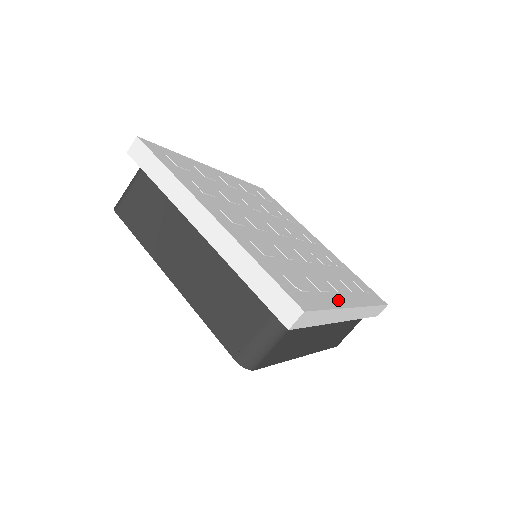
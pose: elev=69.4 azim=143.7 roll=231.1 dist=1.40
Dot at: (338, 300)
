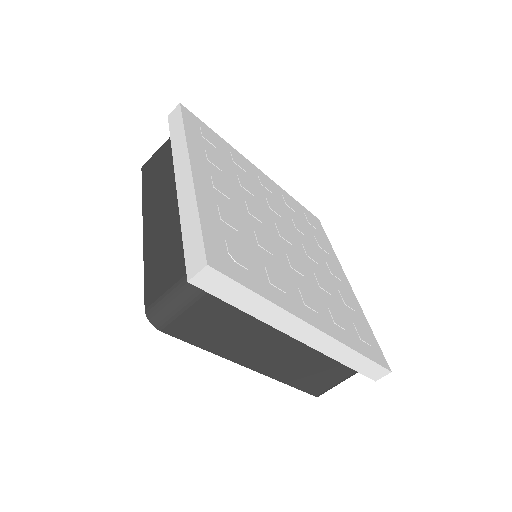
Dot at: (292, 306)
